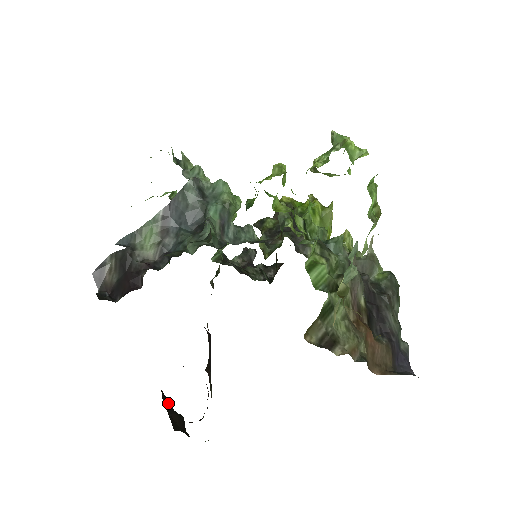
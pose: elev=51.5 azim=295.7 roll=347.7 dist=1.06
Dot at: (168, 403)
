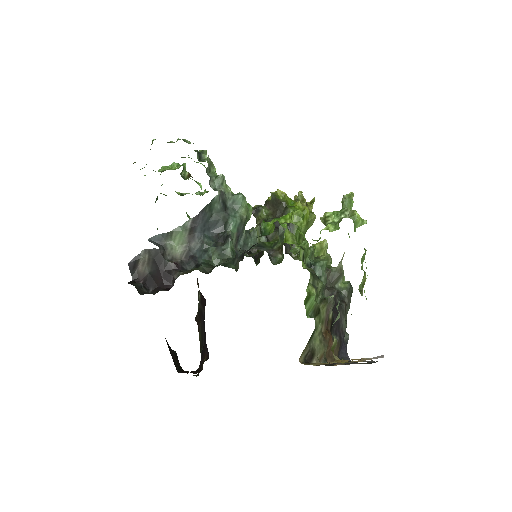
Dot at: (169, 347)
